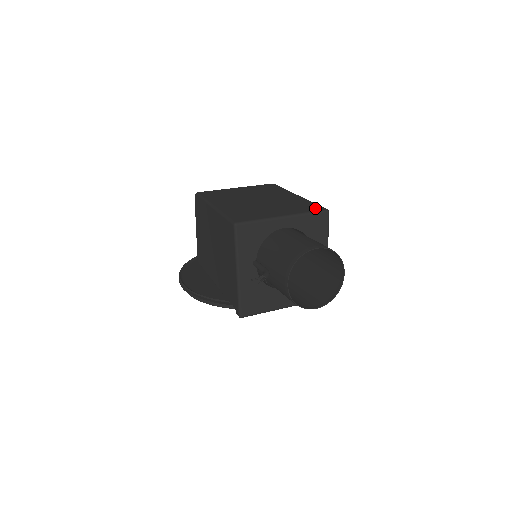
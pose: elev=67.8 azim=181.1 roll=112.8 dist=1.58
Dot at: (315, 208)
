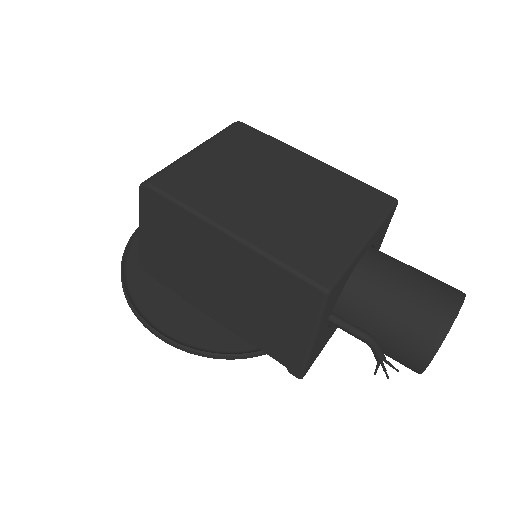
Dot at: (381, 200)
